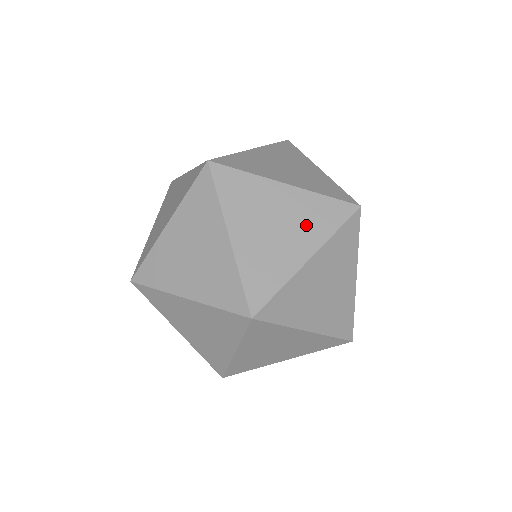
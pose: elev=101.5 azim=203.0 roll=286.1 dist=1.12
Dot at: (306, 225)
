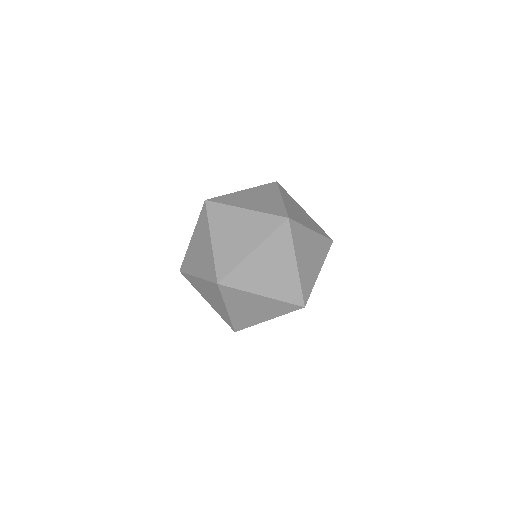
Dot at: (267, 193)
